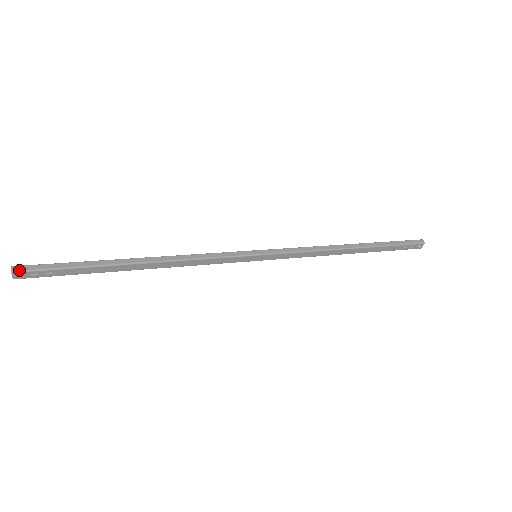
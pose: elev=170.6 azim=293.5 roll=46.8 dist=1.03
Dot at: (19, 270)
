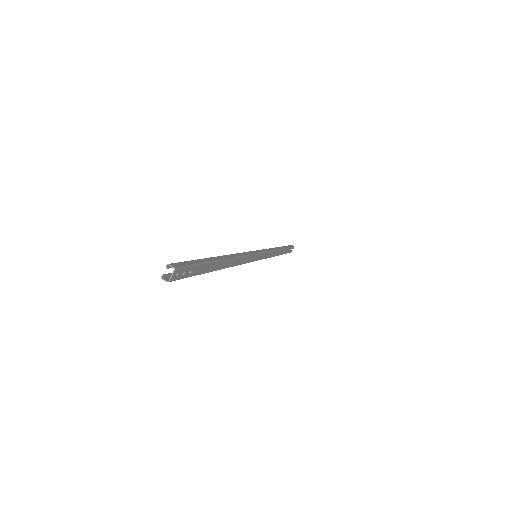
Dot at: (177, 266)
